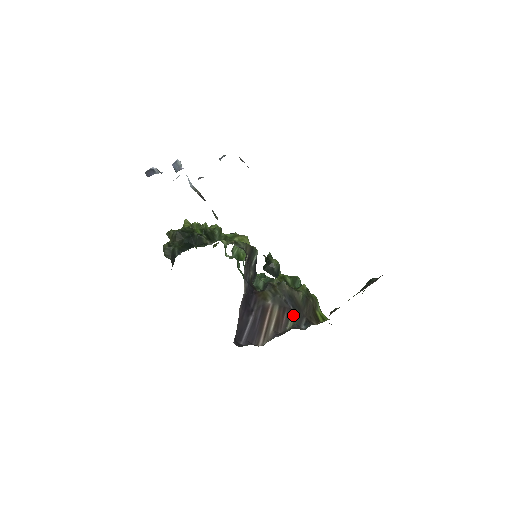
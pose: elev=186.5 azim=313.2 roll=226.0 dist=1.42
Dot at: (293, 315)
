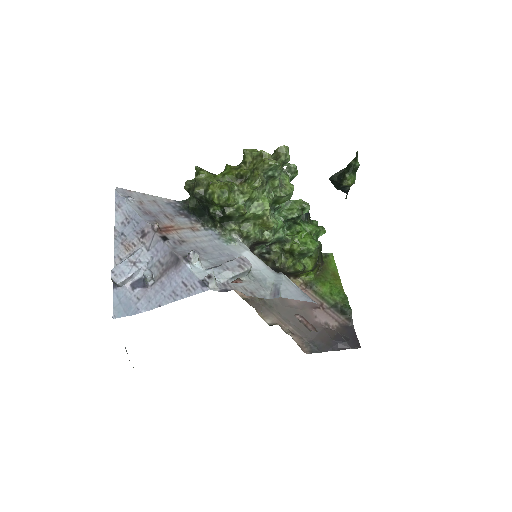
Dot at: occluded
